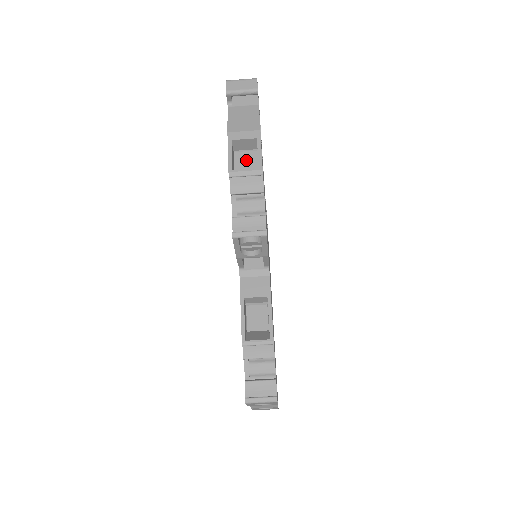
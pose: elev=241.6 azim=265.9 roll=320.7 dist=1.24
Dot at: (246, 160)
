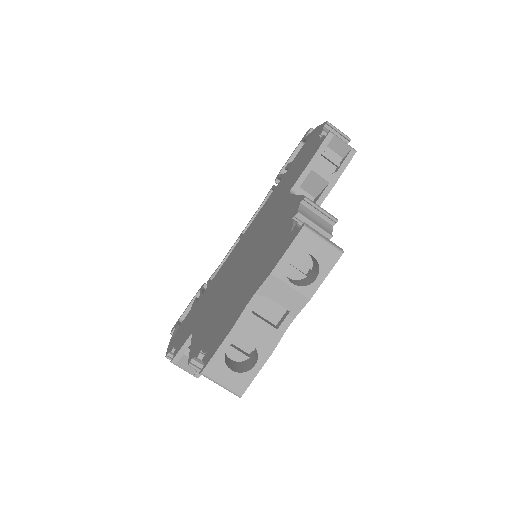
Dot at: occluded
